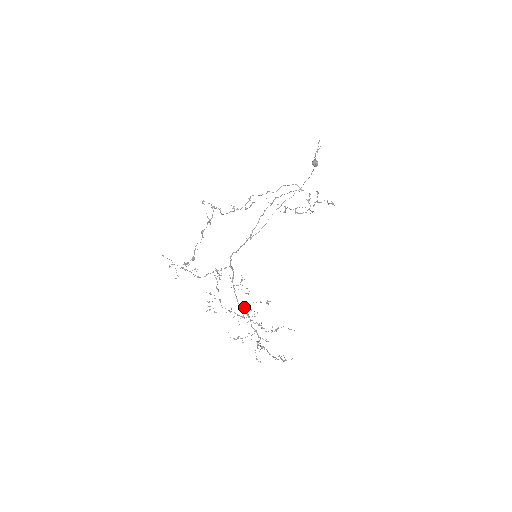
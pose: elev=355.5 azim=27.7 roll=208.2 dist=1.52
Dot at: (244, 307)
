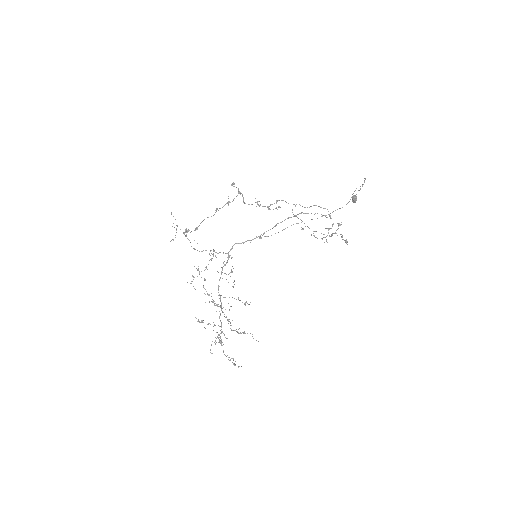
Dot at: occluded
